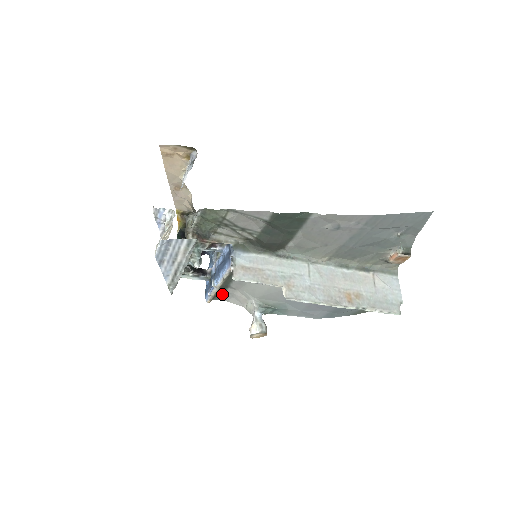
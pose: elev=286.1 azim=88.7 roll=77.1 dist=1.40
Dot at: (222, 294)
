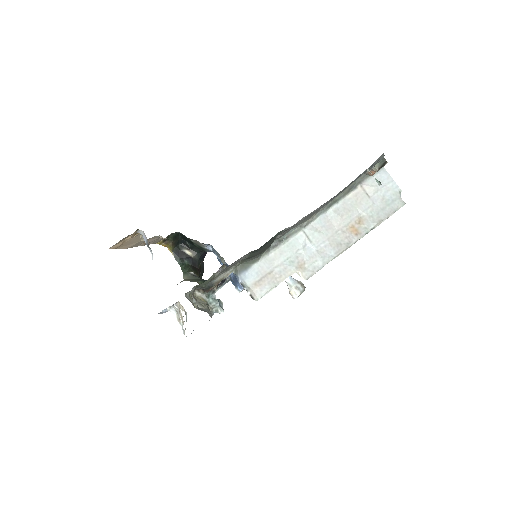
Dot at: occluded
